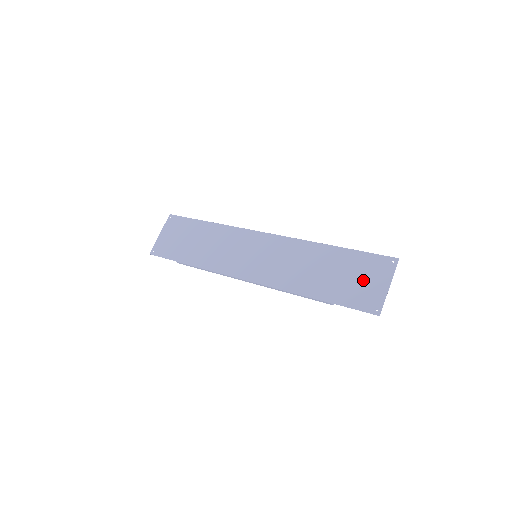
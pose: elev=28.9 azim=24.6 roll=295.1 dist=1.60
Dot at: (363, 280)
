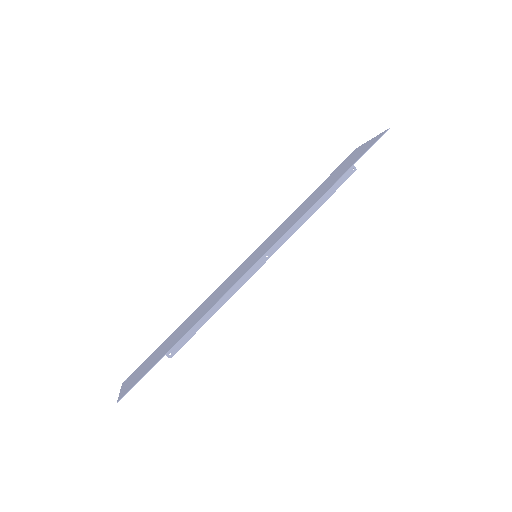
Dot at: (353, 157)
